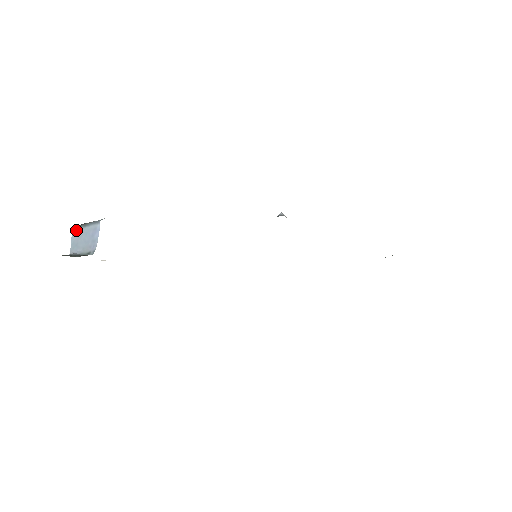
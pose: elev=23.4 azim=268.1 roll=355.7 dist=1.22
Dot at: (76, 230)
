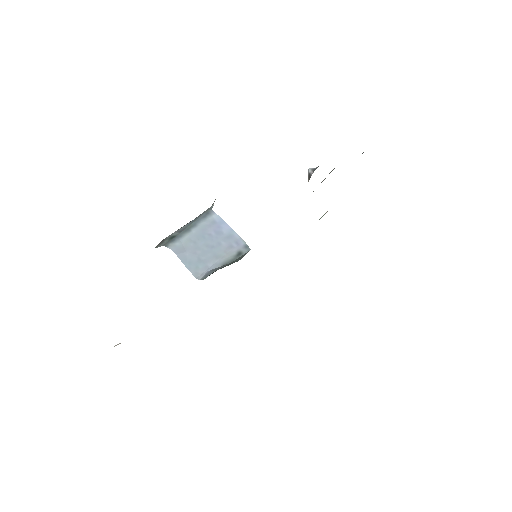
Dot at: (176, 243)
